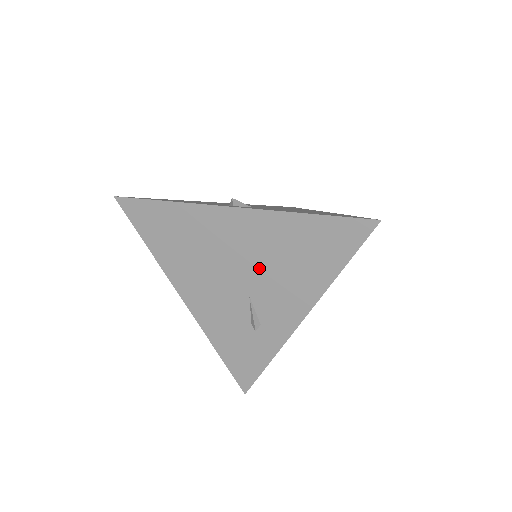
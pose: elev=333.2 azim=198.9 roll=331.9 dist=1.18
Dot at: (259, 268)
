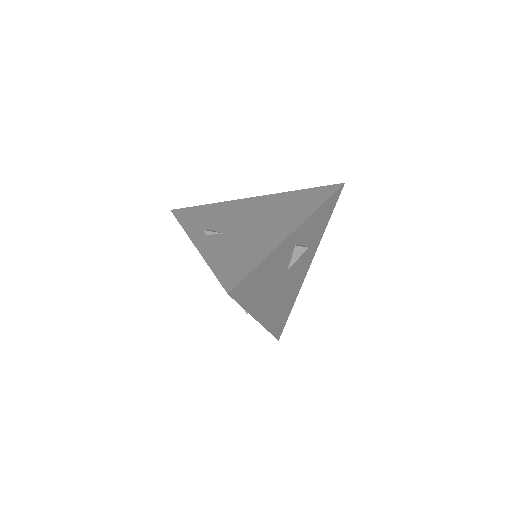
Dot at: occluded
